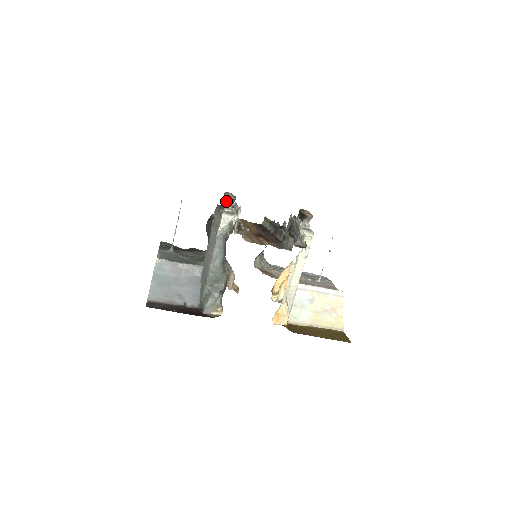
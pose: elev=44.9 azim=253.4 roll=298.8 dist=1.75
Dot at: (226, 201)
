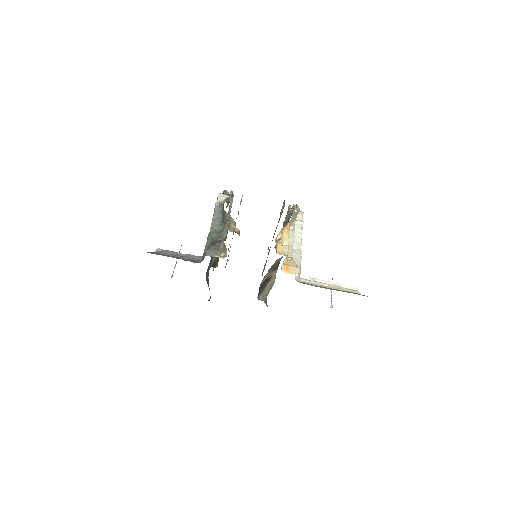
Dot at: occluded
